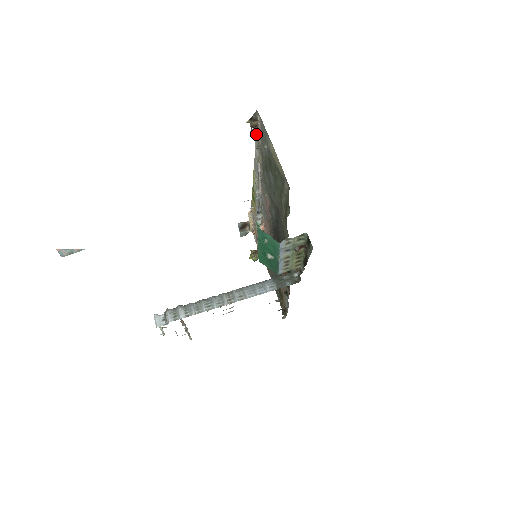
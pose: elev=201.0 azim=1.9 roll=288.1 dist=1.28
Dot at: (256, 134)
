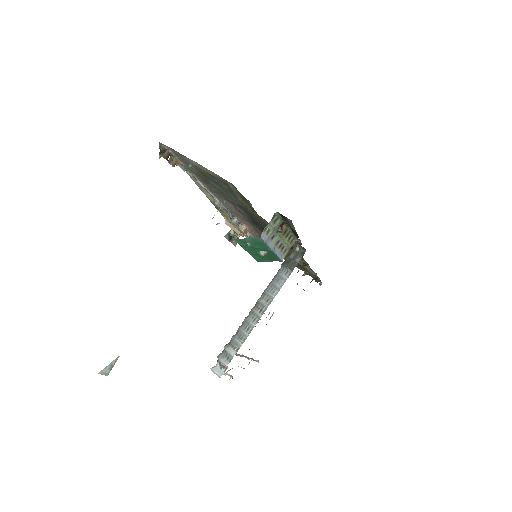
Dot at: (175, 161)
